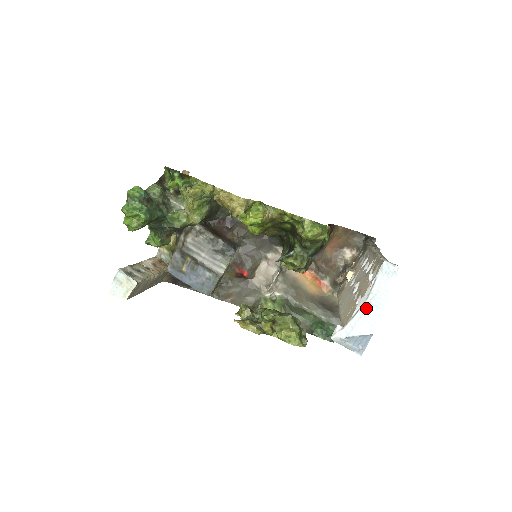
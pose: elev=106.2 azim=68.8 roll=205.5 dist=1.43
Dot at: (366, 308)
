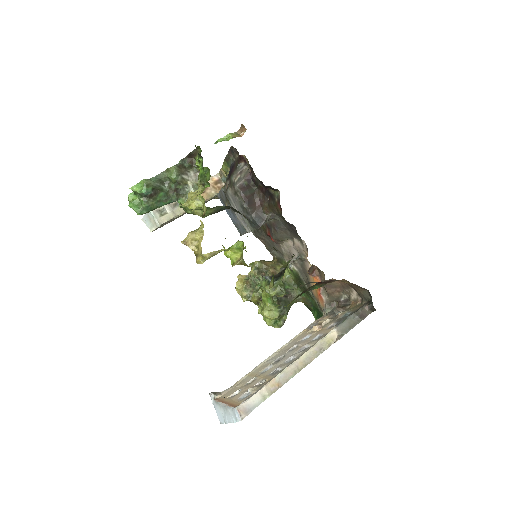
Dot at: (222, 410)
